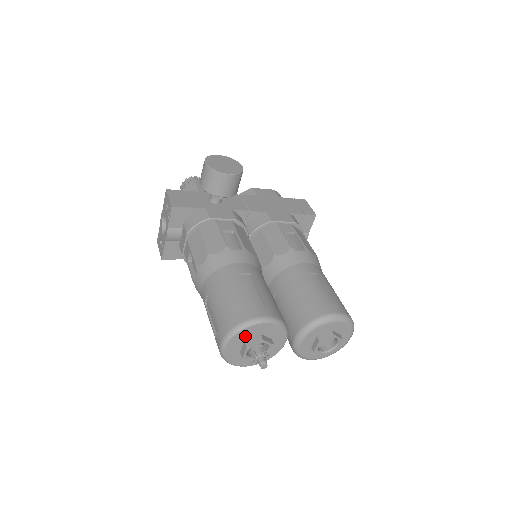
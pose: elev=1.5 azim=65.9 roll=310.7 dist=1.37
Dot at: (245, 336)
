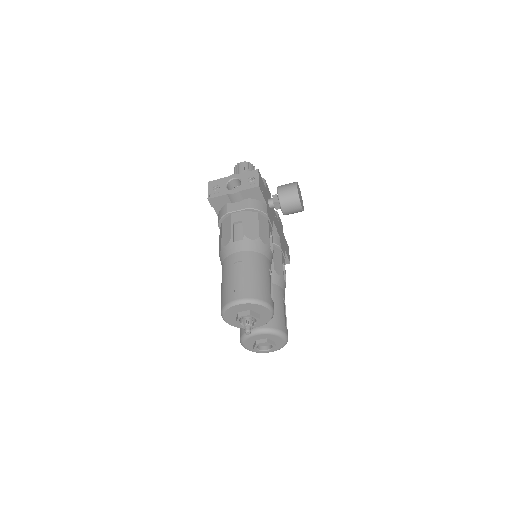
Dot at: (255, 308)
